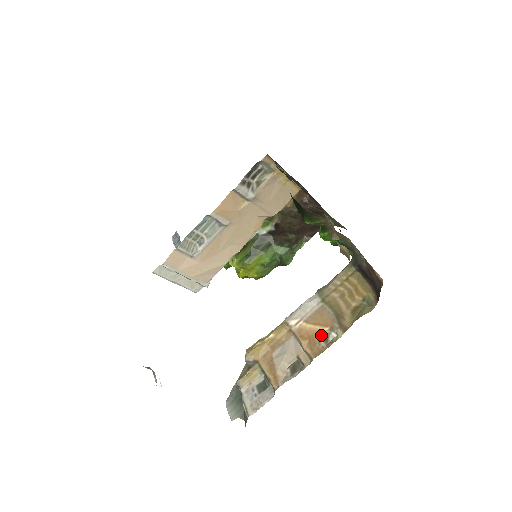
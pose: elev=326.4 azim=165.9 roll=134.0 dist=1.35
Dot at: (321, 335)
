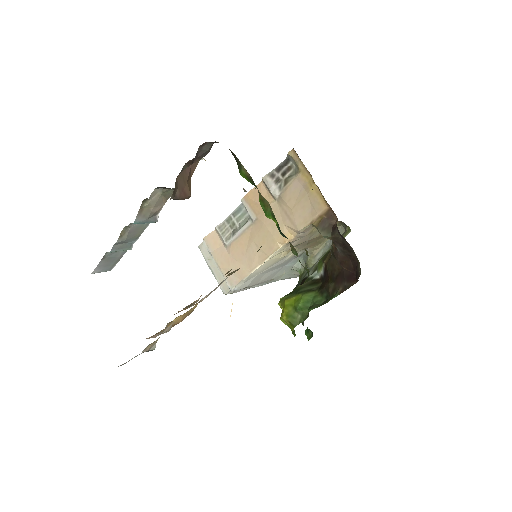
Dot at: (193, 302)
